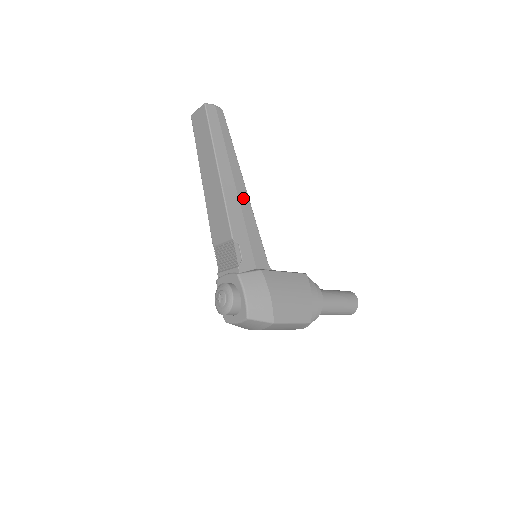
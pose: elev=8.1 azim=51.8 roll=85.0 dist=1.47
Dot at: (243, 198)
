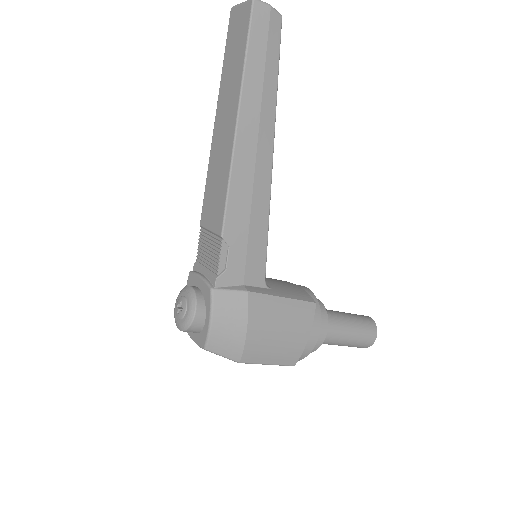
Dot at: (262, 177)
